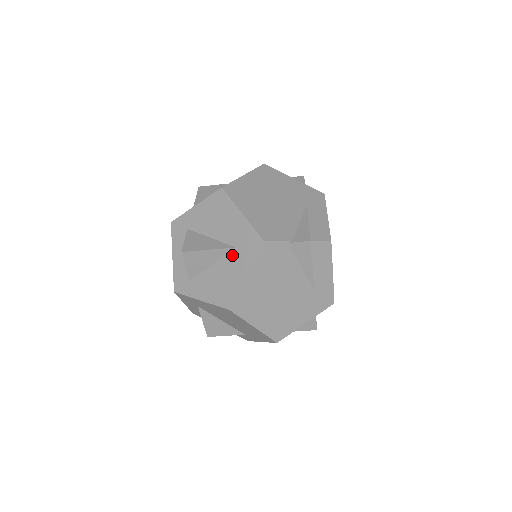
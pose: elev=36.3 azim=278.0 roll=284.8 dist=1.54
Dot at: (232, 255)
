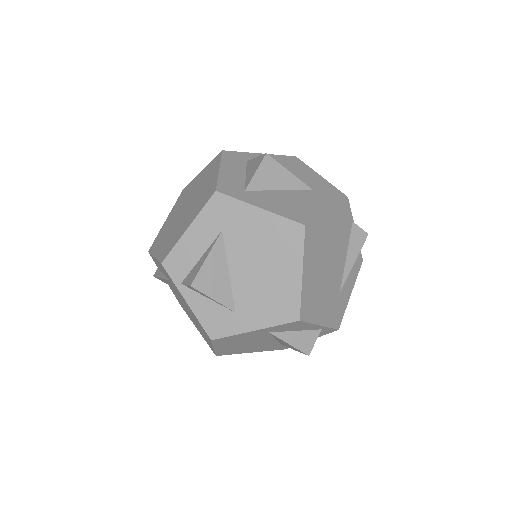
Dot at: (309, 193)
